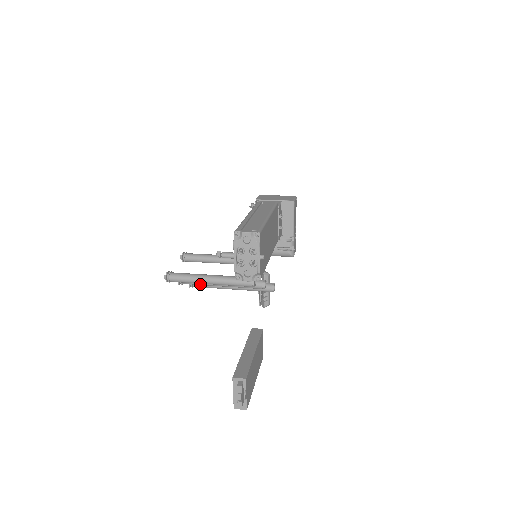
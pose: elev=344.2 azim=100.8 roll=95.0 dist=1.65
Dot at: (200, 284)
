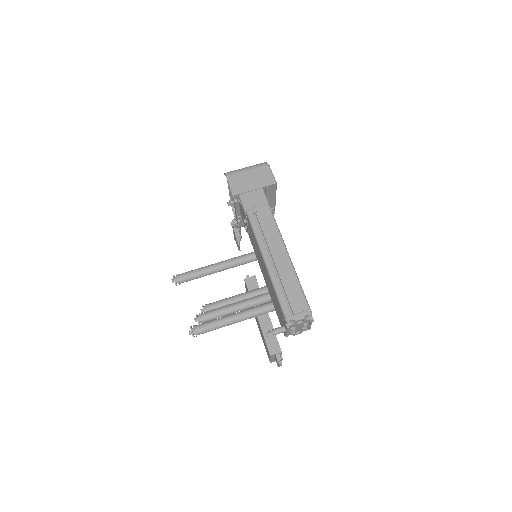
Dot at: occluded
